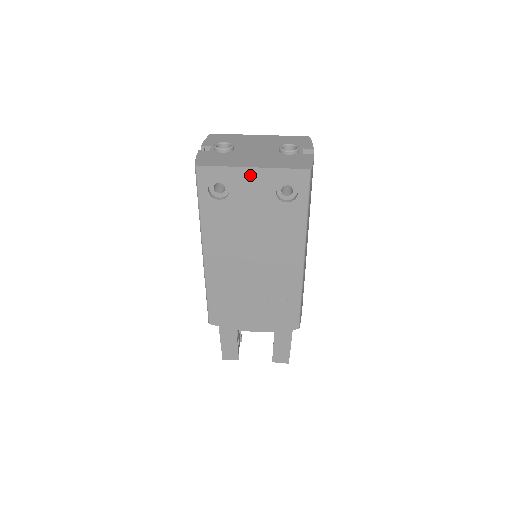
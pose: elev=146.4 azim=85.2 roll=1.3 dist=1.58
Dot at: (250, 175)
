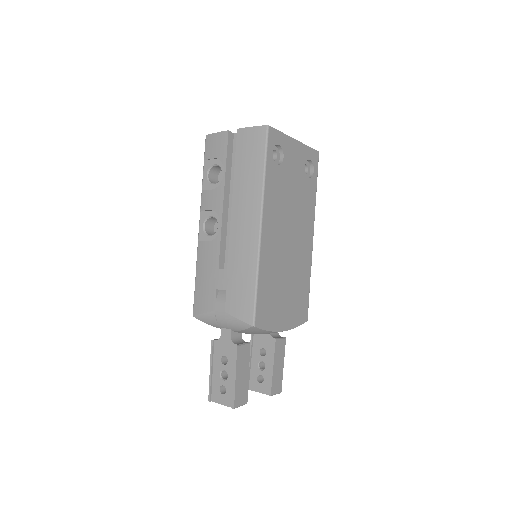
Dot at: (294, 146)
